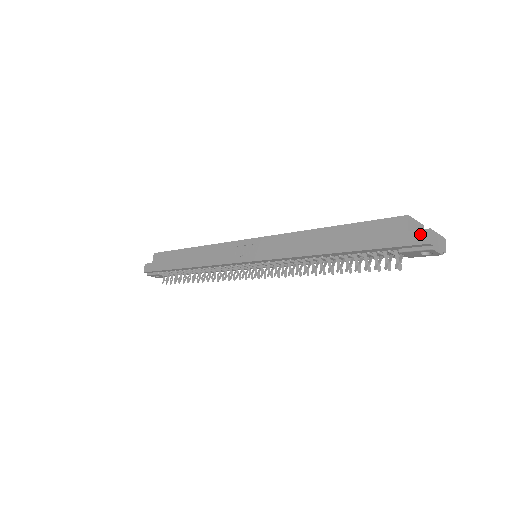
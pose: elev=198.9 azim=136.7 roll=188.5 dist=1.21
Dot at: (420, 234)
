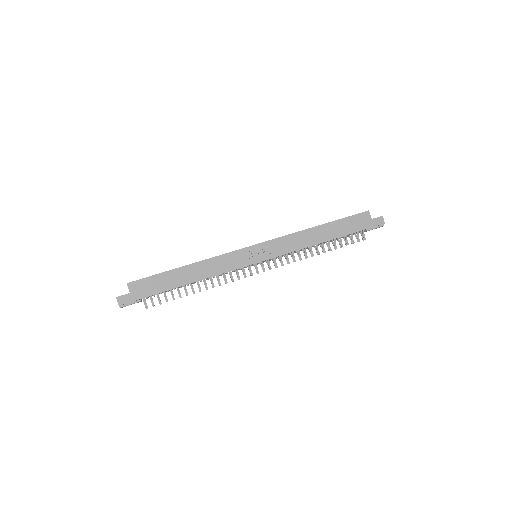
Dot at: (379, 219)
